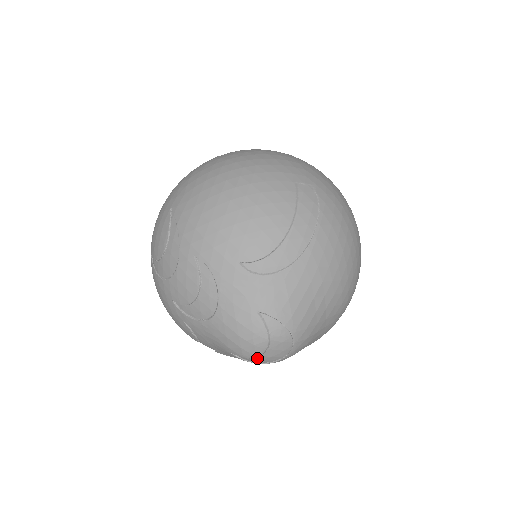
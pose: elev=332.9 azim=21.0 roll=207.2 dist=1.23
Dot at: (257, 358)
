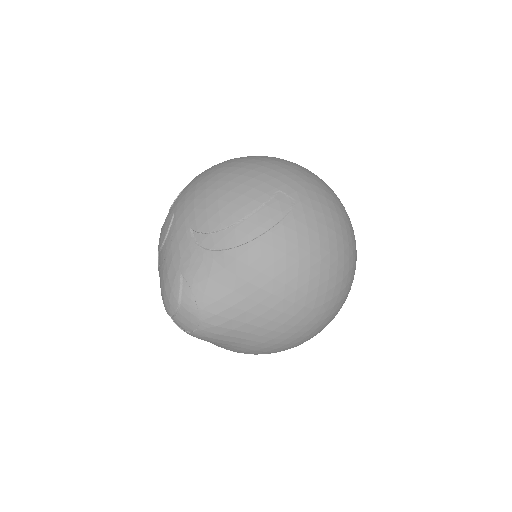
Dot at: (173, 318)
